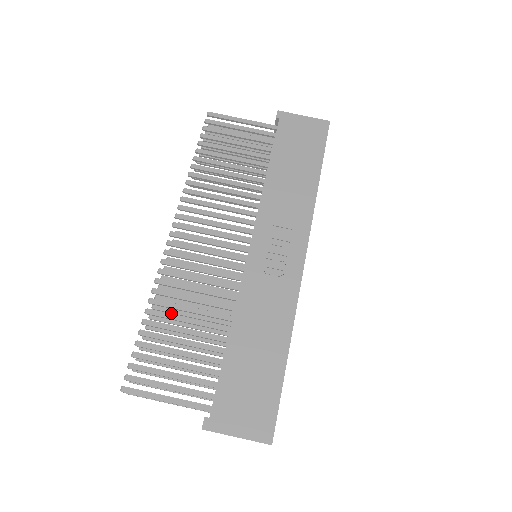
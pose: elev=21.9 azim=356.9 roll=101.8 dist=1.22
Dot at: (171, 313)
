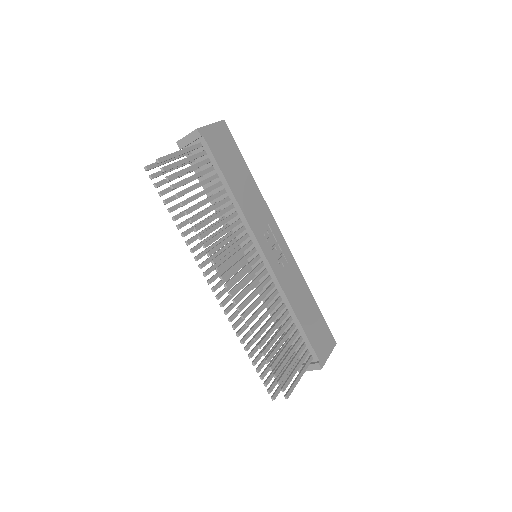
Dot at: (250, 335)
